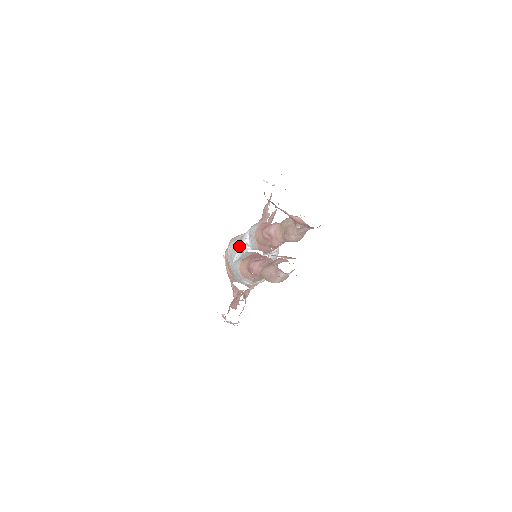
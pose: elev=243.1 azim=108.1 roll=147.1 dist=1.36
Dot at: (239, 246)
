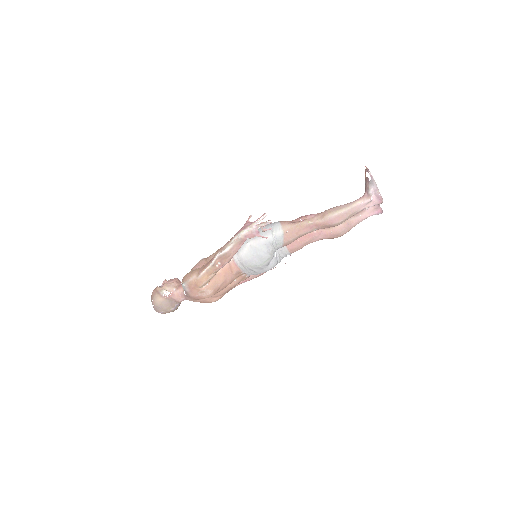
Dot at: occluded
